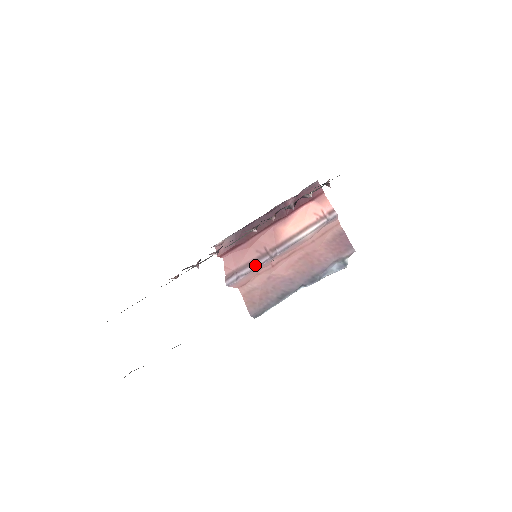
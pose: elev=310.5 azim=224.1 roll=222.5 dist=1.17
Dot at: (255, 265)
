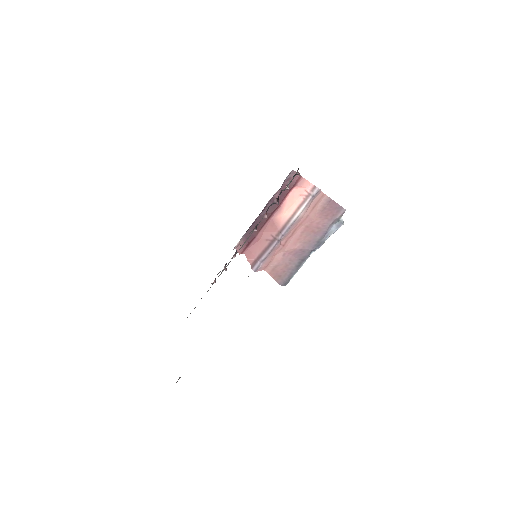
Dot at: (269, 250)
